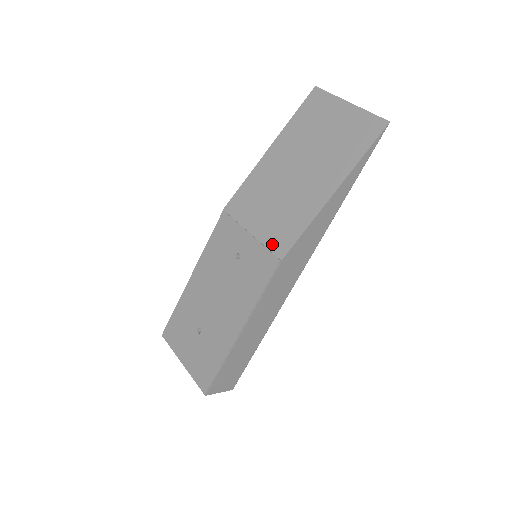
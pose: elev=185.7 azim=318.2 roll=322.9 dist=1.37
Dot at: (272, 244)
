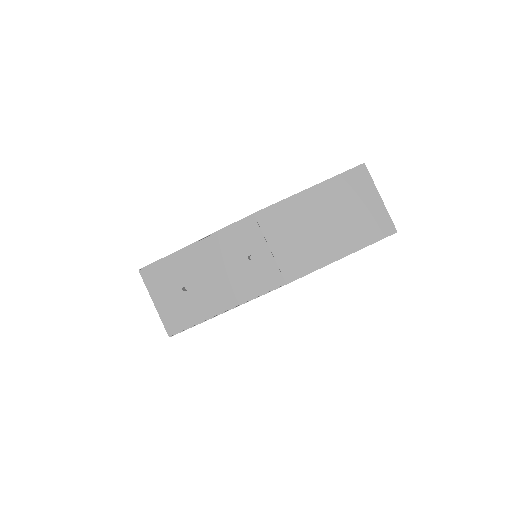
Dot at: (284, 268)
